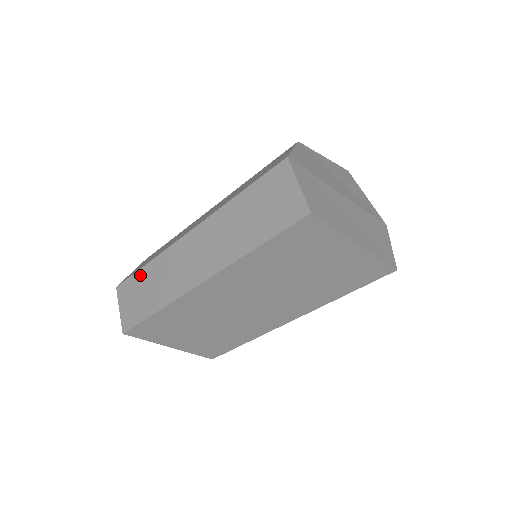
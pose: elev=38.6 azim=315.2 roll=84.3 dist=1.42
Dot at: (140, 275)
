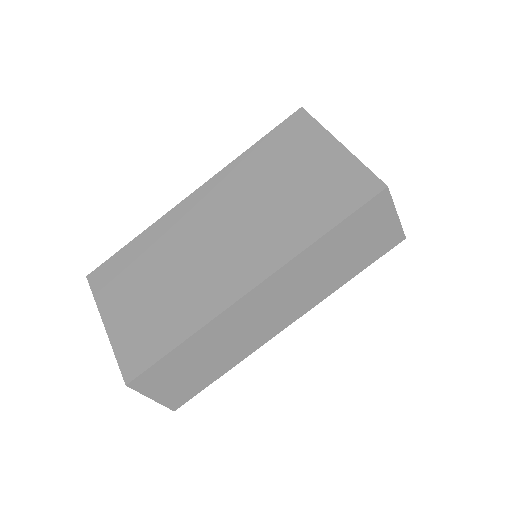
Dot at: occluded
